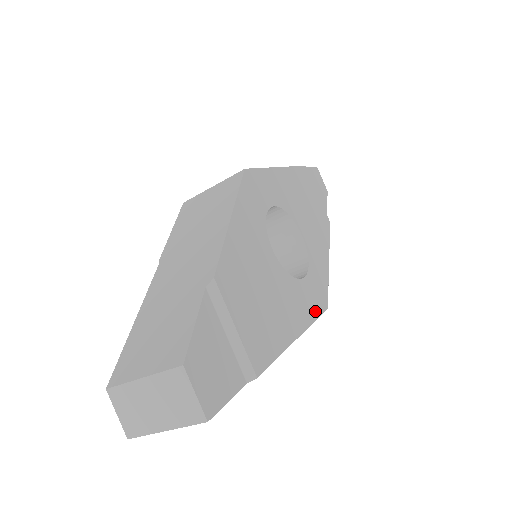
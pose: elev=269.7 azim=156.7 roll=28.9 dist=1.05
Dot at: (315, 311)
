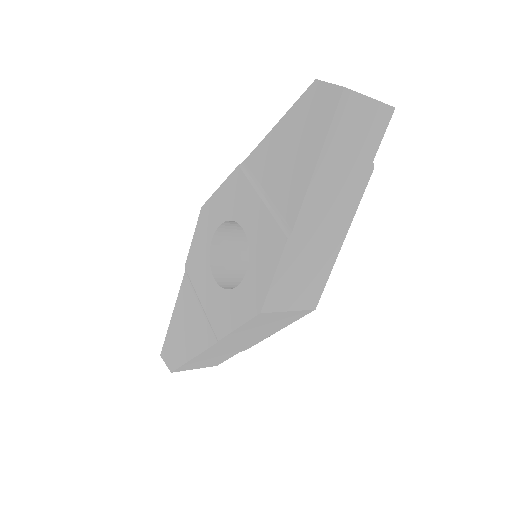
Dot at: occluded
